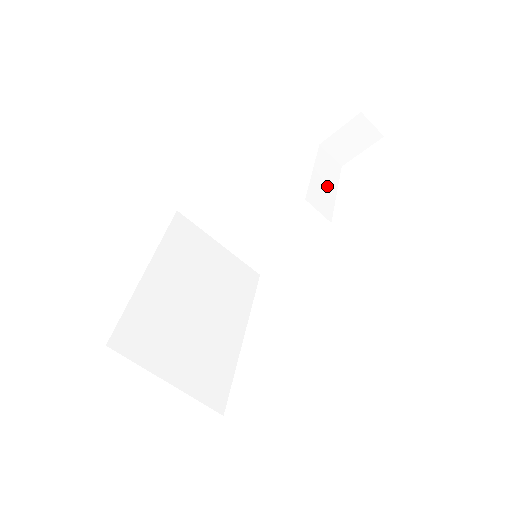
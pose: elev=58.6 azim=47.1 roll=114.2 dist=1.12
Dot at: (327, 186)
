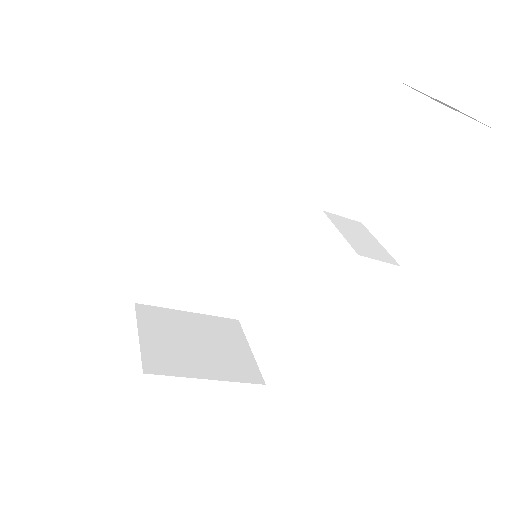
Dot at: (379, 164)
